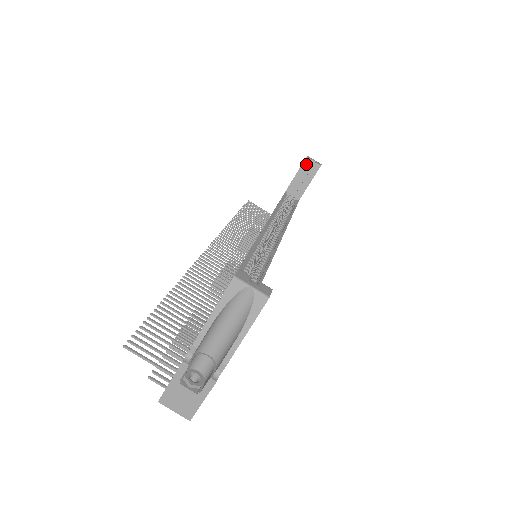
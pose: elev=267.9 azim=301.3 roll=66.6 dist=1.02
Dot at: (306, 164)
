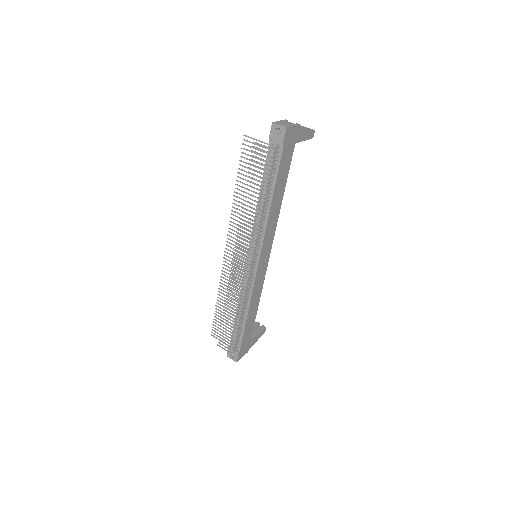
Dot at: (257, 324)
